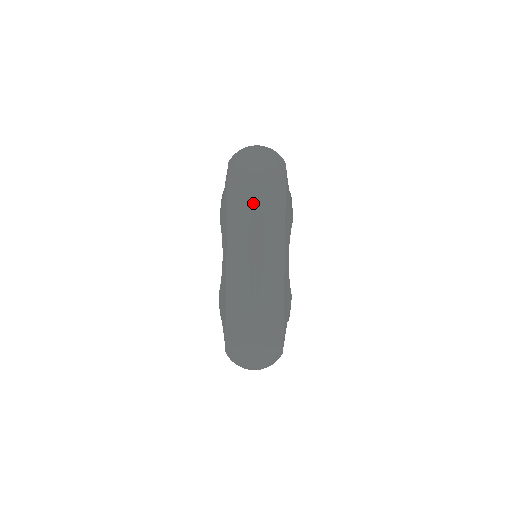
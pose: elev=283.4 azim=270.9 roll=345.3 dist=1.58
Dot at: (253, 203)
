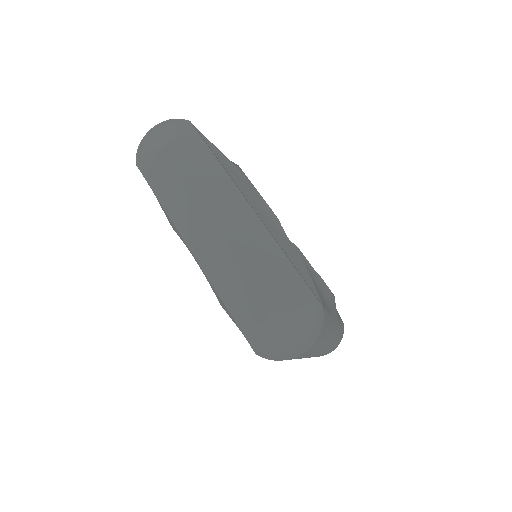
Dot at: (175, 173)
